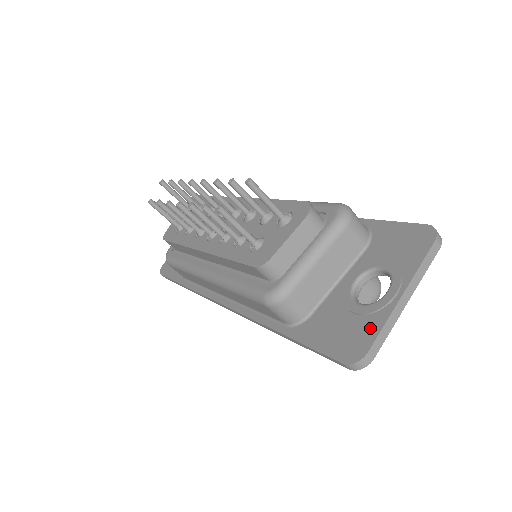
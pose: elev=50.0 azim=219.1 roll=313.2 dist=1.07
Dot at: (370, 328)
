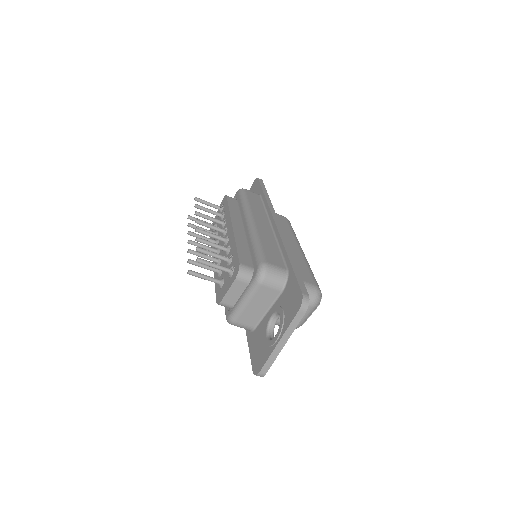
Dot at: (265, 356)
